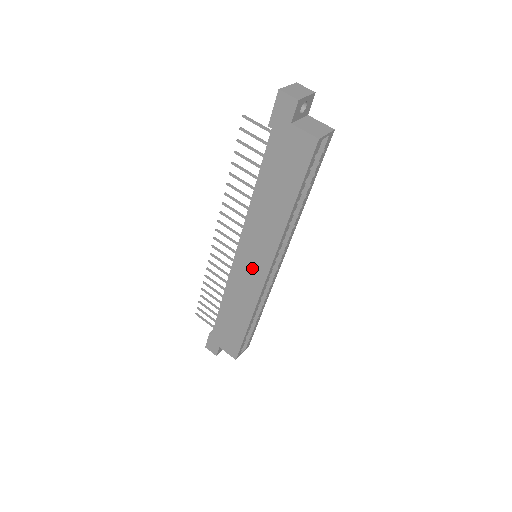
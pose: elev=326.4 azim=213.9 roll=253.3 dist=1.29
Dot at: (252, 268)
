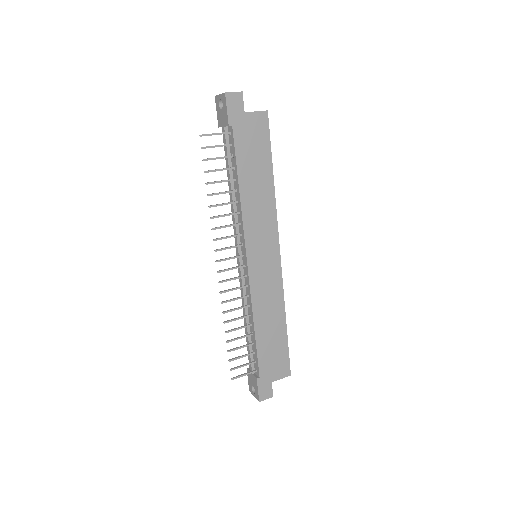
Dot at: (266, 261)
